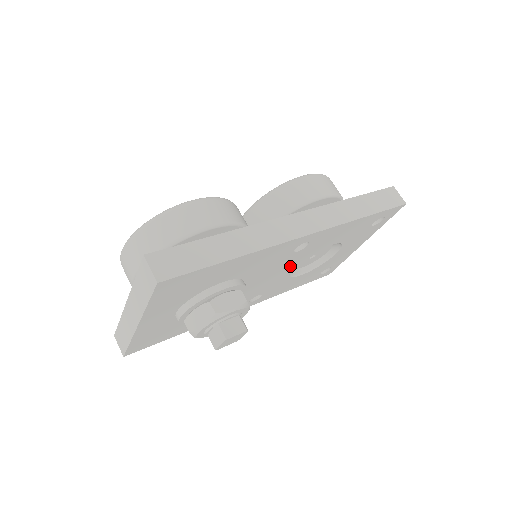
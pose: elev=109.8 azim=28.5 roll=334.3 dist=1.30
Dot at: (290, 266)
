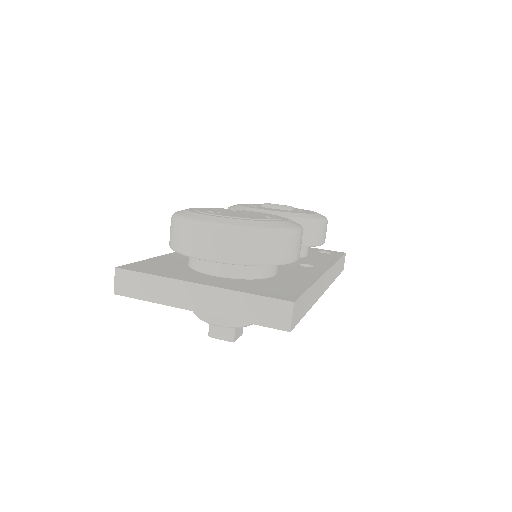
Dot at: occluded
